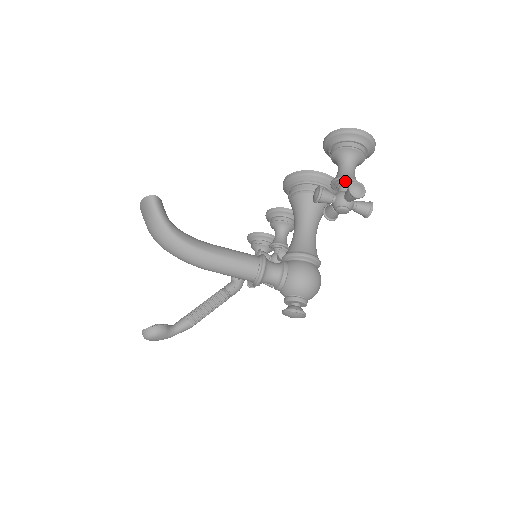
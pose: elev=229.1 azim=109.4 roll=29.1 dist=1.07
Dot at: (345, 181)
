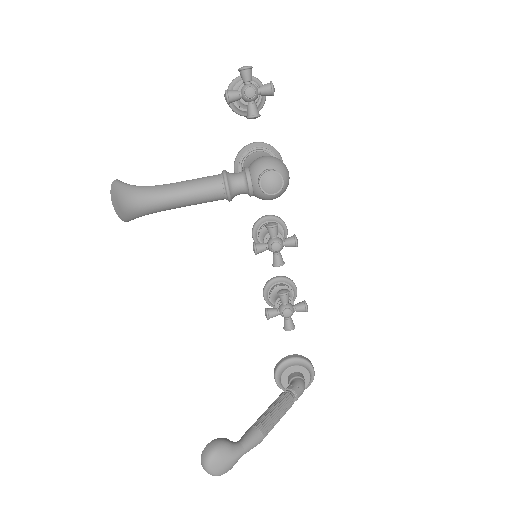
Dot at: occluded
